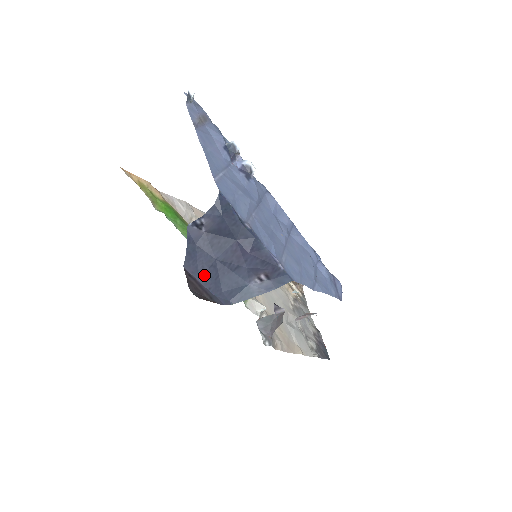
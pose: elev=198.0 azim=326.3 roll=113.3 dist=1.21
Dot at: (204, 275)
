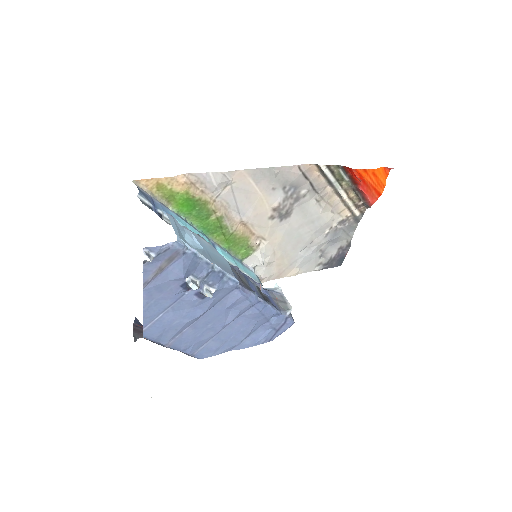
Dot at: occluded
